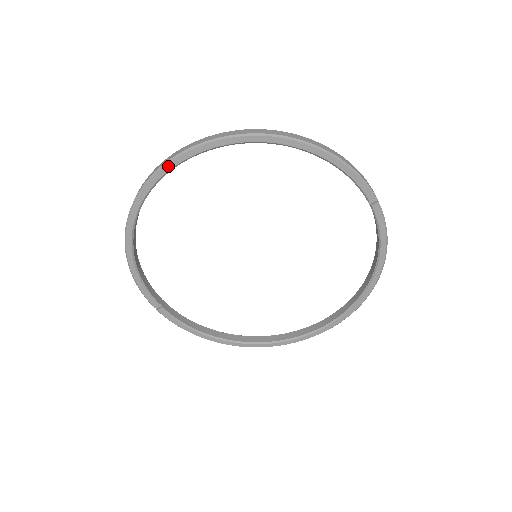
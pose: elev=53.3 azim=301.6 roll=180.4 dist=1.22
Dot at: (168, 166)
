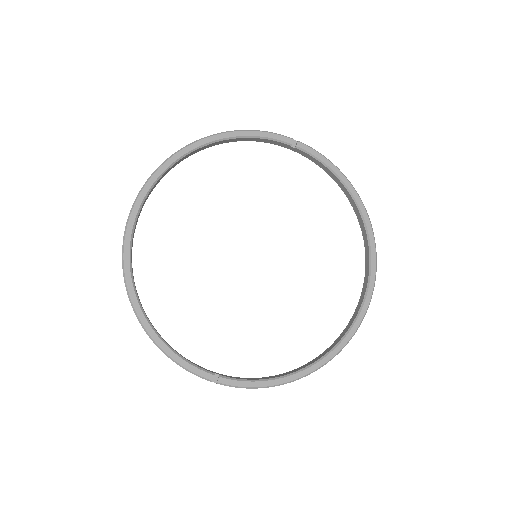
Dot at: (130, 222)
